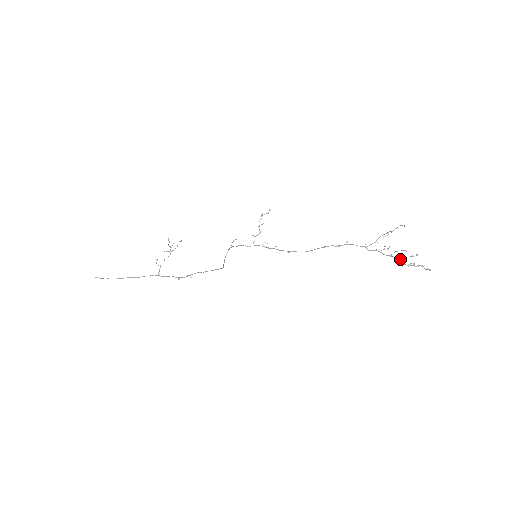
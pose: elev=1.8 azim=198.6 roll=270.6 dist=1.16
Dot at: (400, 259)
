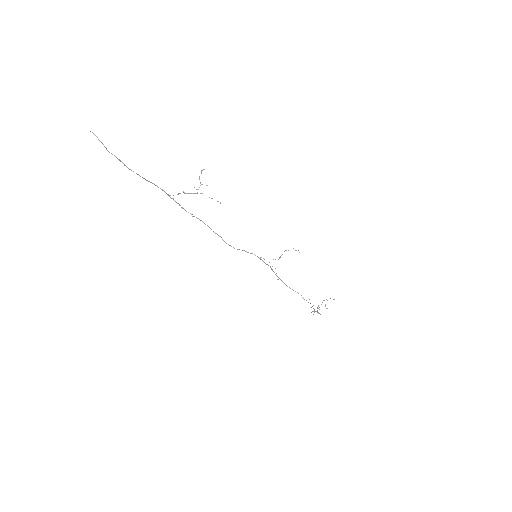
Dot at: occluded
